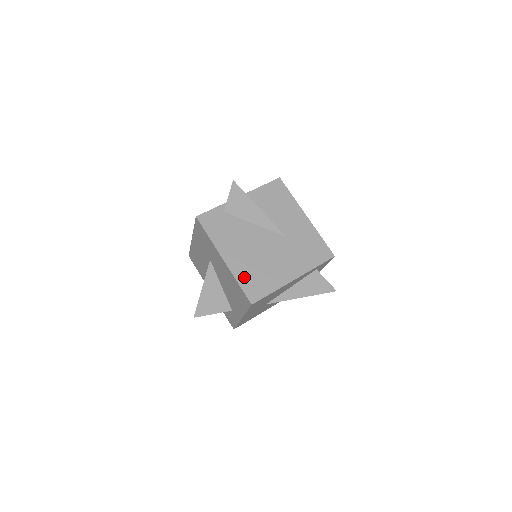
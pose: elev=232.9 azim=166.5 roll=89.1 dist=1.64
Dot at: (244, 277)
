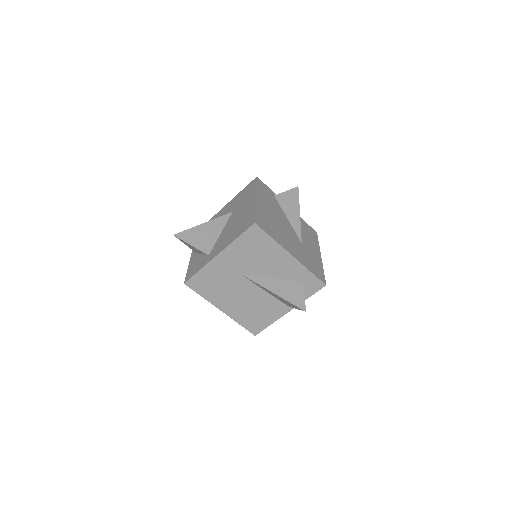
Dot at: (261, 214)
